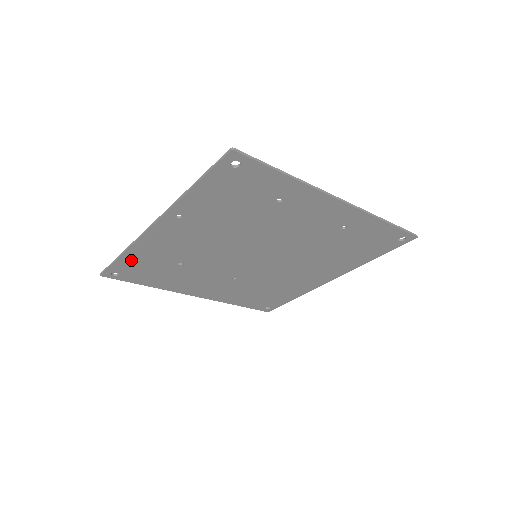
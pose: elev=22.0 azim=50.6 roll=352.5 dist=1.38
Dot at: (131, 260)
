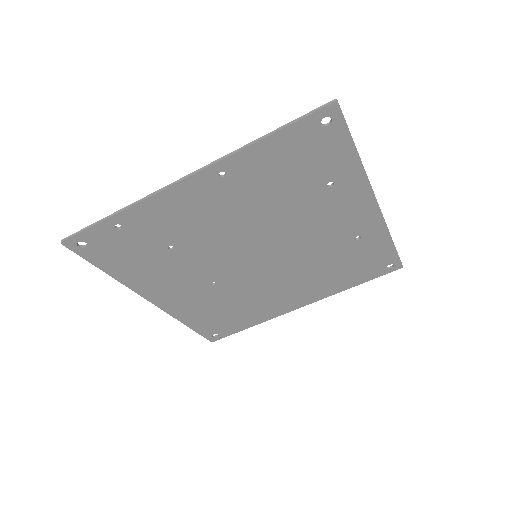
Dot at: (118, 227)
